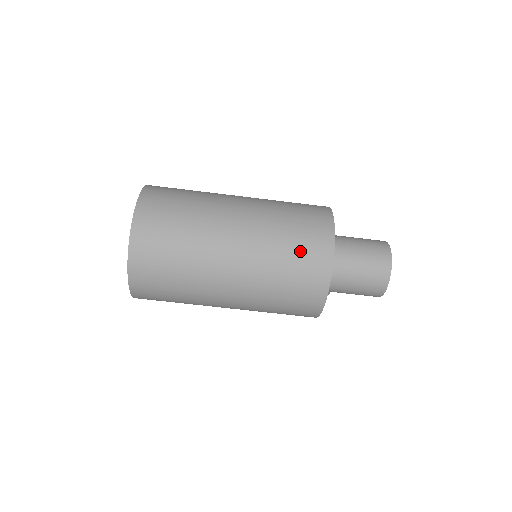
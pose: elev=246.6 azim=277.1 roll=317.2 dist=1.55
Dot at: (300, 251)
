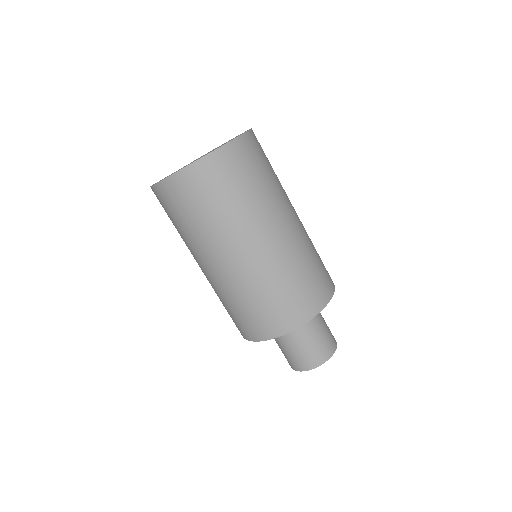
Dot at: (289, 298)
